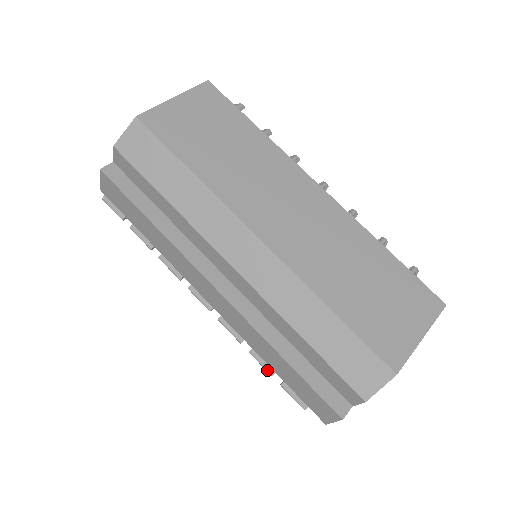
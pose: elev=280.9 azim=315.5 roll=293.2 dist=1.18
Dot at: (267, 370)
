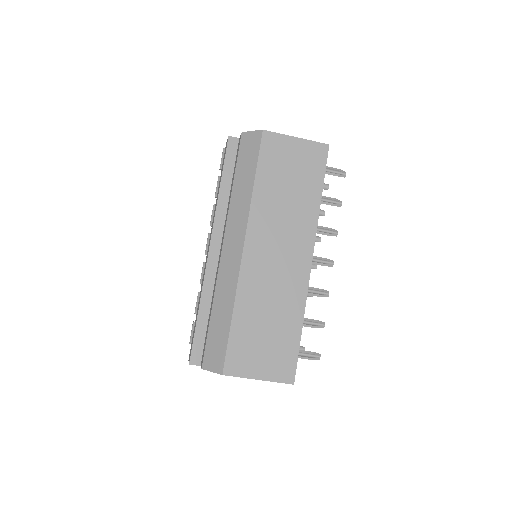
Dot at: (196, 309)
